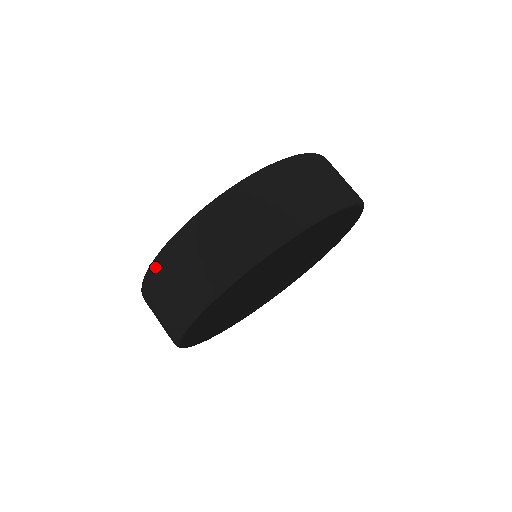
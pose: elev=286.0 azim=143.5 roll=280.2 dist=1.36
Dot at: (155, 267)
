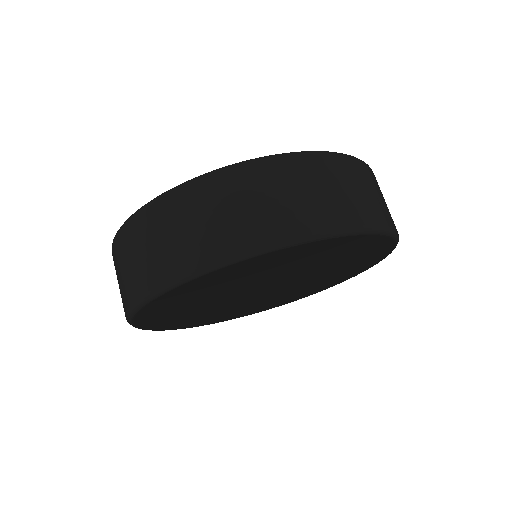
Dot at: (233, 172)
